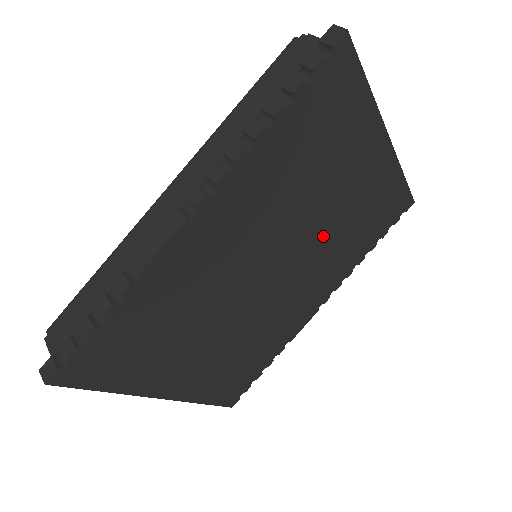
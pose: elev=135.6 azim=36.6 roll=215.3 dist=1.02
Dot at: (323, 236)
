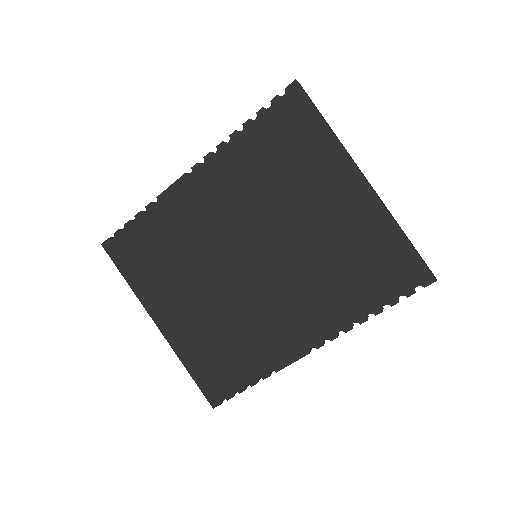
Dot at: (301, 252)
